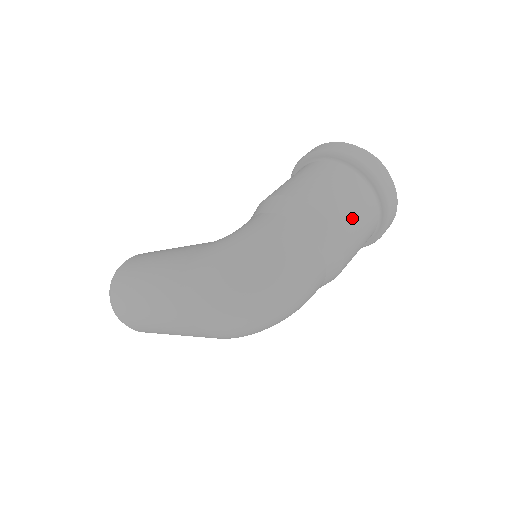
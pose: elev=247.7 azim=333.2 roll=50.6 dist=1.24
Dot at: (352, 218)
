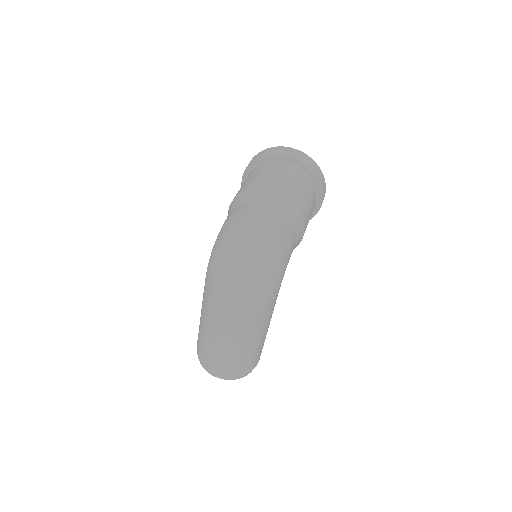
Dot at: (276, 179)
